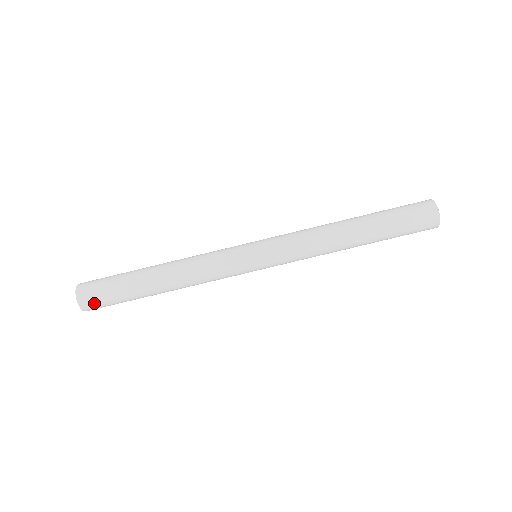
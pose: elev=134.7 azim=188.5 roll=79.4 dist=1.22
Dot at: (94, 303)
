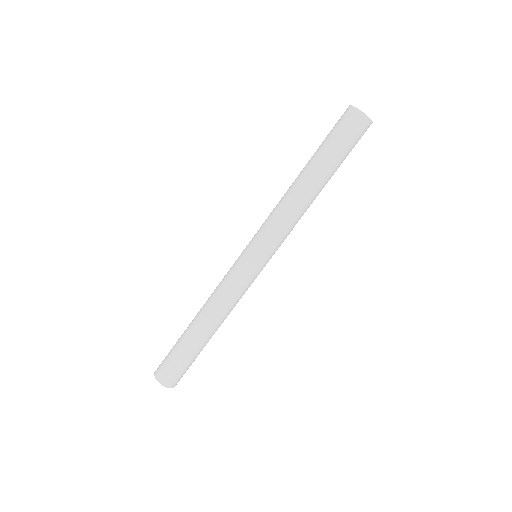
Dot at: (163, 370)
